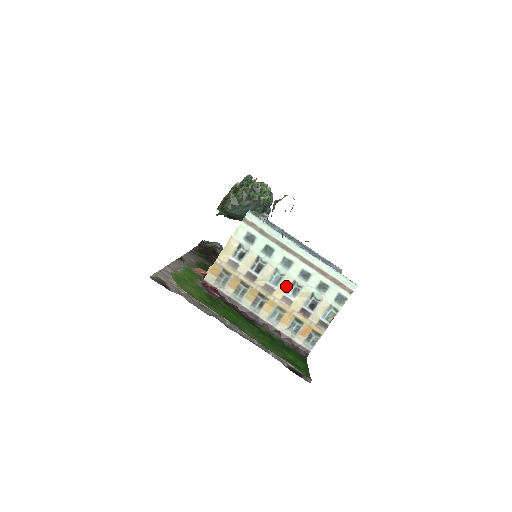
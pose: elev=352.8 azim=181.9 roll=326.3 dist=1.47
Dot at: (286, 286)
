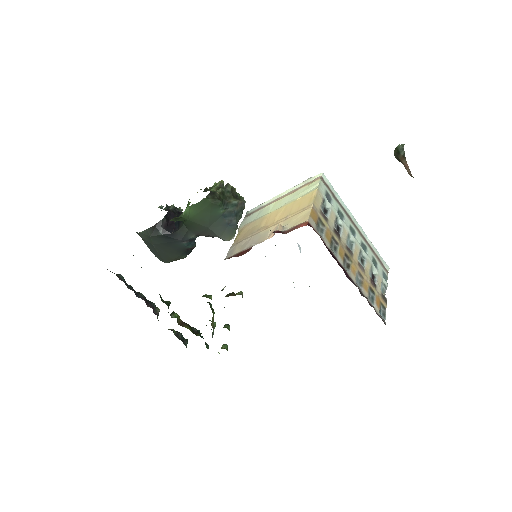
Dot at: (357, 253)
